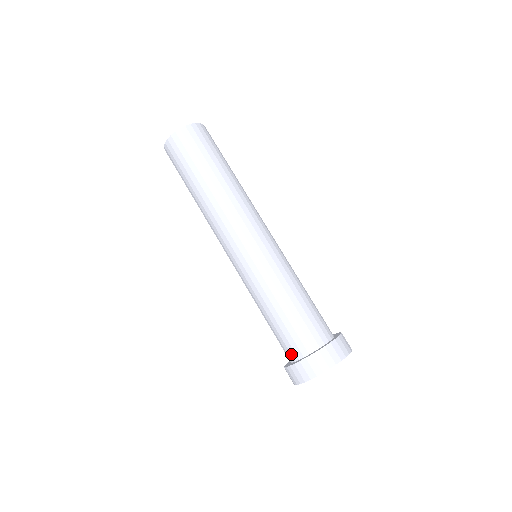
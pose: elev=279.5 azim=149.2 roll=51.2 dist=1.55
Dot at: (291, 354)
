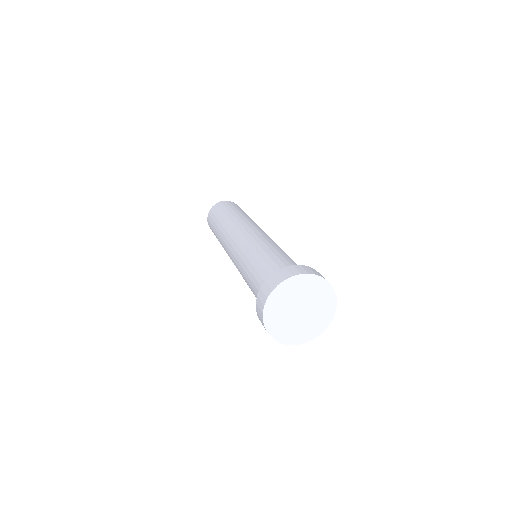
Dot at: occluded
